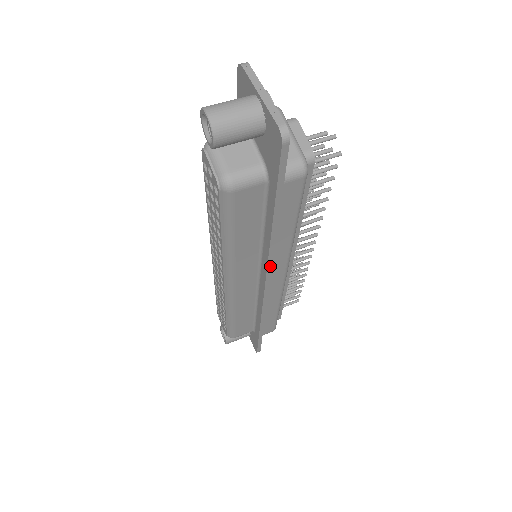
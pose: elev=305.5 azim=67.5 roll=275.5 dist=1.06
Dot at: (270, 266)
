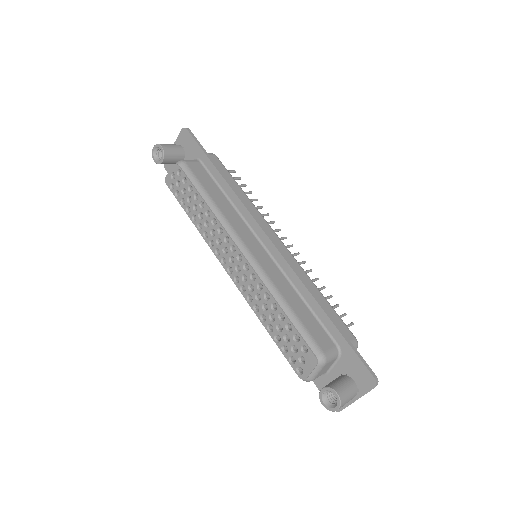
Dot at: (250, 211)
